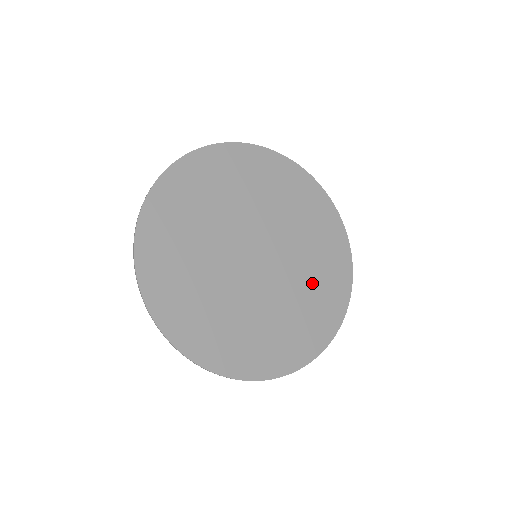
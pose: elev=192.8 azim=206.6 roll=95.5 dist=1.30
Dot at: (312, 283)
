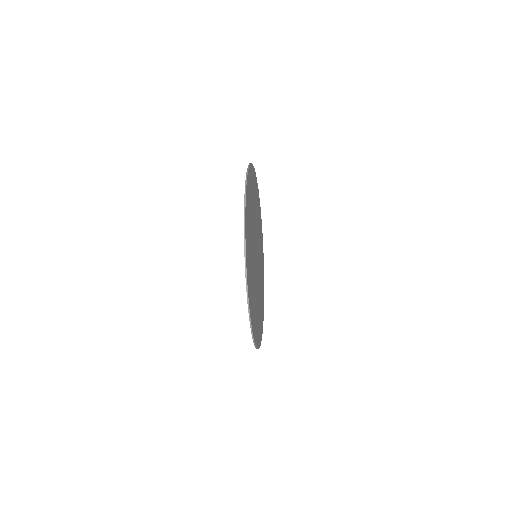
Dot at: (260, 301)
